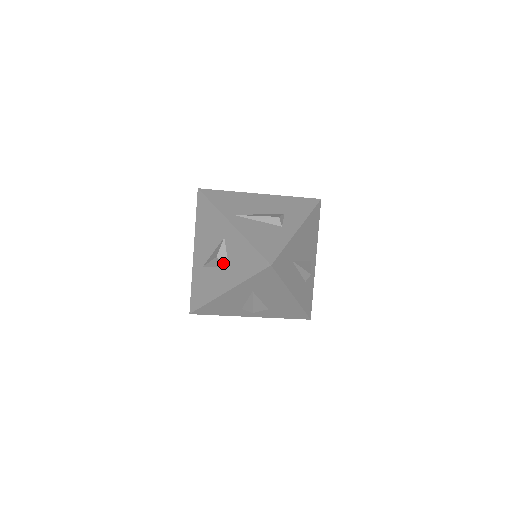
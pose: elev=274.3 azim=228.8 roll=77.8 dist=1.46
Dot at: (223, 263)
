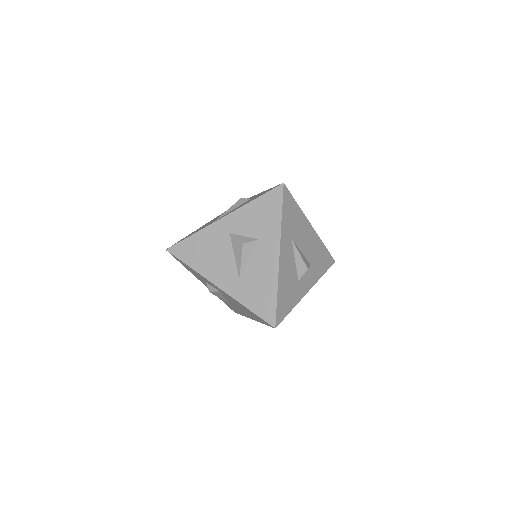
Dot at: (252, 243)
